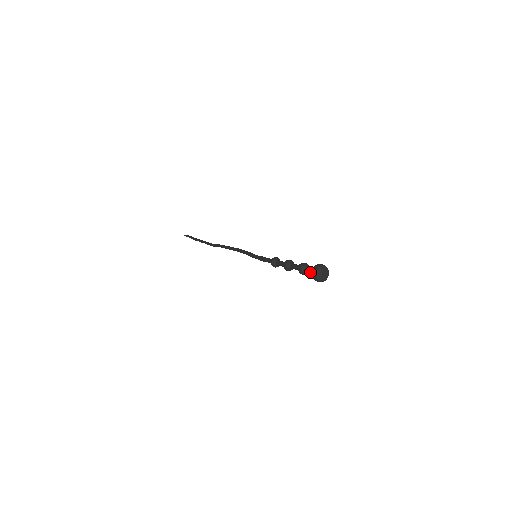
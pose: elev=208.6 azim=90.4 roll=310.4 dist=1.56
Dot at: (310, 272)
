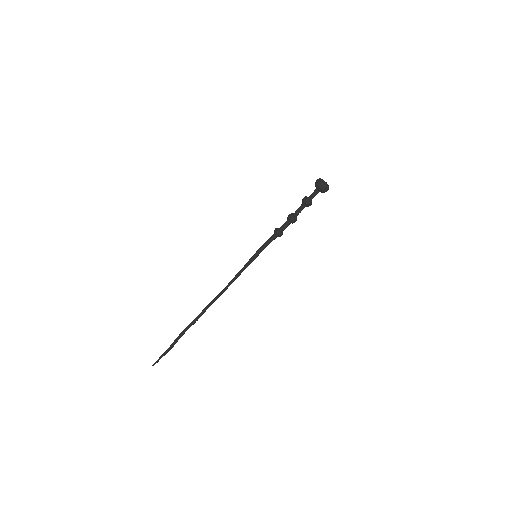
Dot at: (313, 192)
